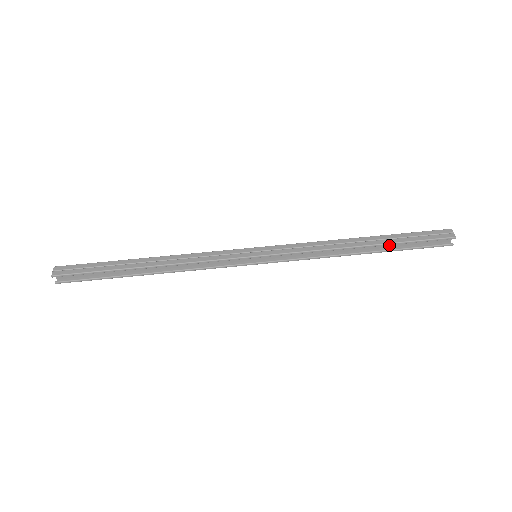
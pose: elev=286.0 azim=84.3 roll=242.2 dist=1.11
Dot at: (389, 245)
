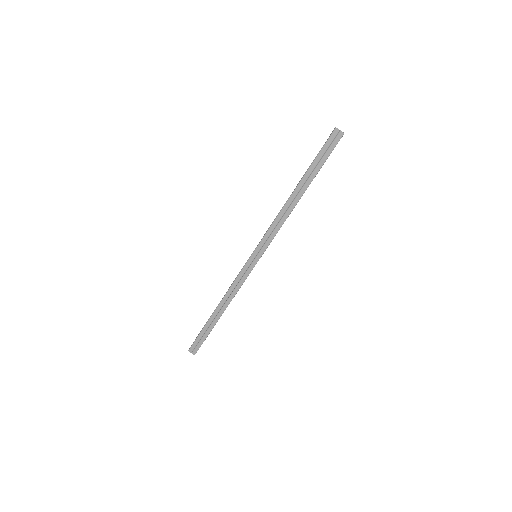
Dot at: occluded
